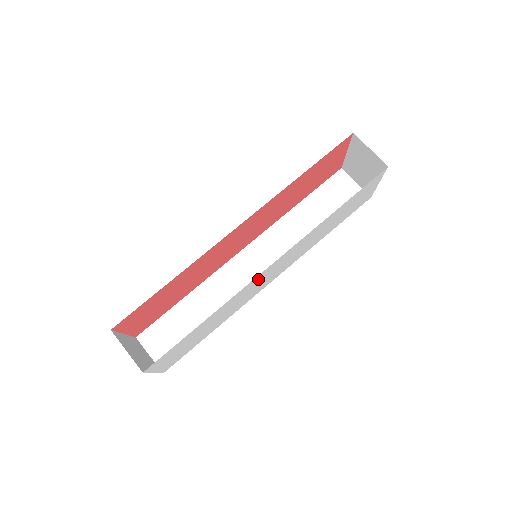
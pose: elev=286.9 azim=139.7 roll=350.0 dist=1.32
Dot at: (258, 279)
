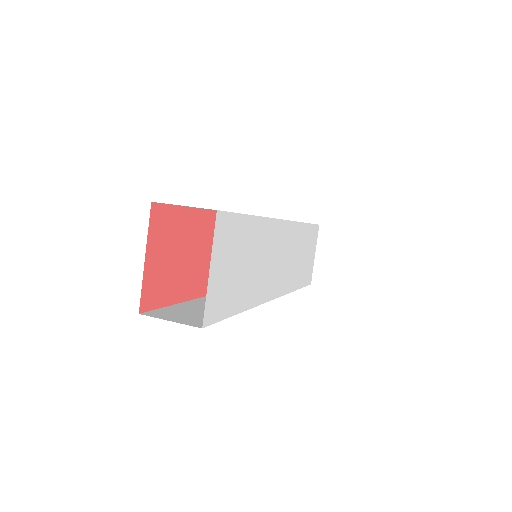
Dot at: (277, 236)
